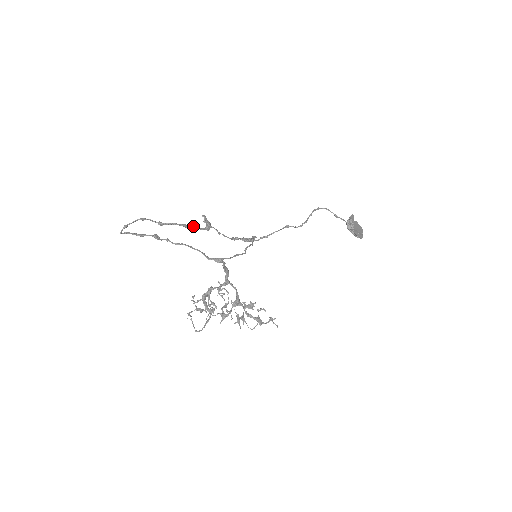
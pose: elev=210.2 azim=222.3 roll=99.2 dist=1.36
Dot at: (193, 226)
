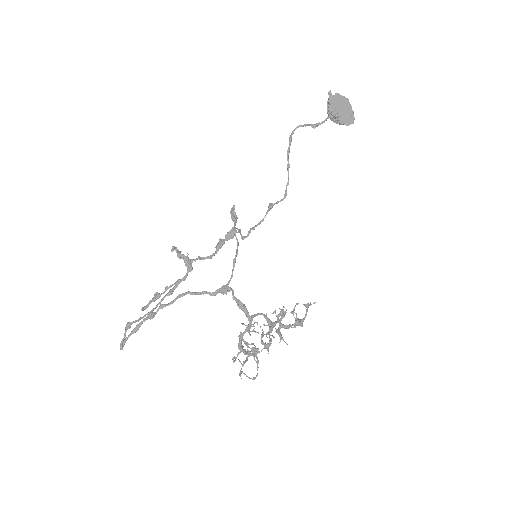
Dot at: (176, 283)
